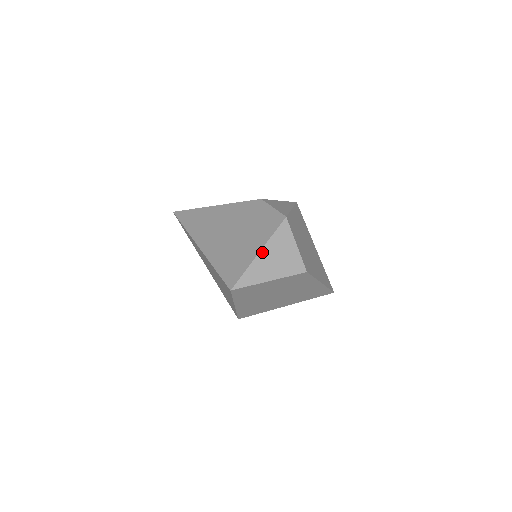
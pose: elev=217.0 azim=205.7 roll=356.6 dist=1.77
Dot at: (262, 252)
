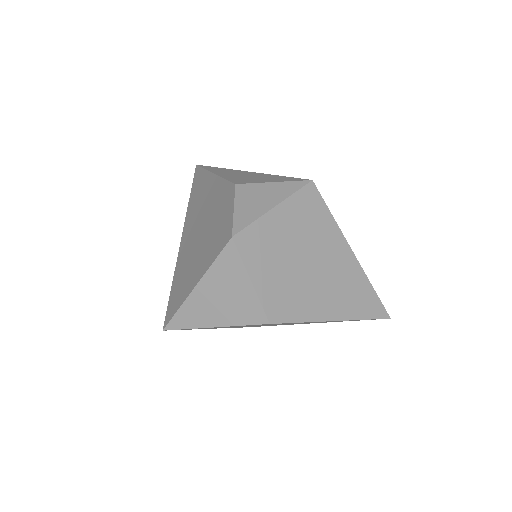
Dot at: (199, 287)
